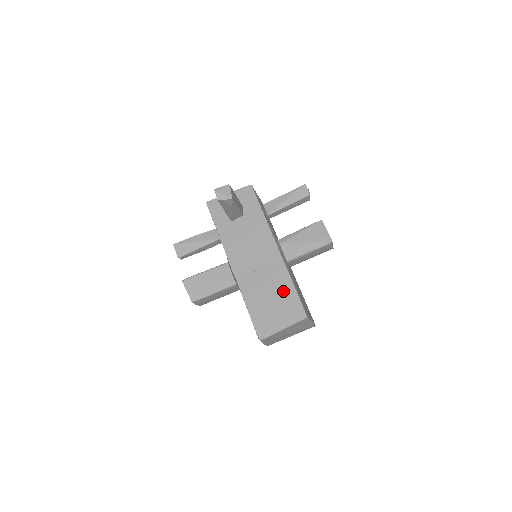
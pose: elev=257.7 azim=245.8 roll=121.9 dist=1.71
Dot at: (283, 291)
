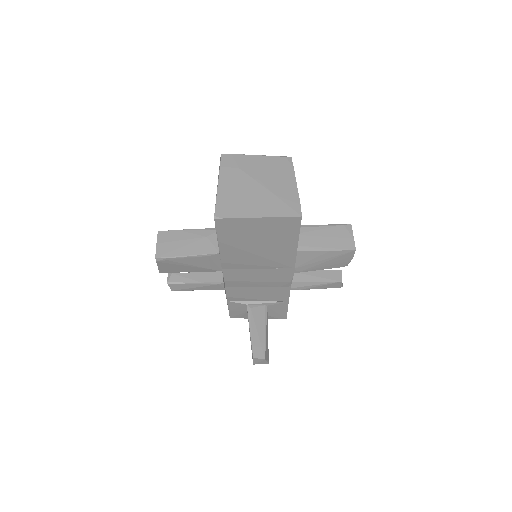
Dot at: occluded
